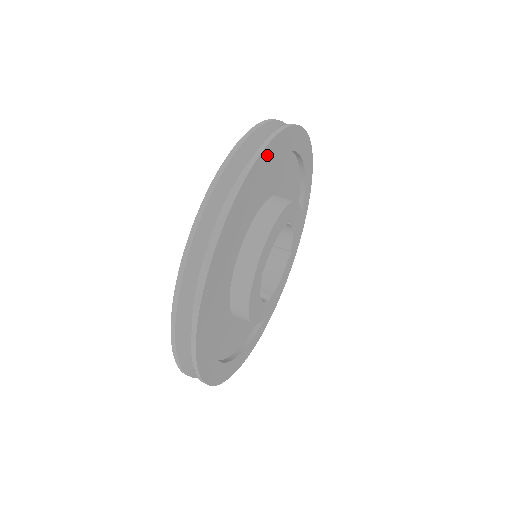
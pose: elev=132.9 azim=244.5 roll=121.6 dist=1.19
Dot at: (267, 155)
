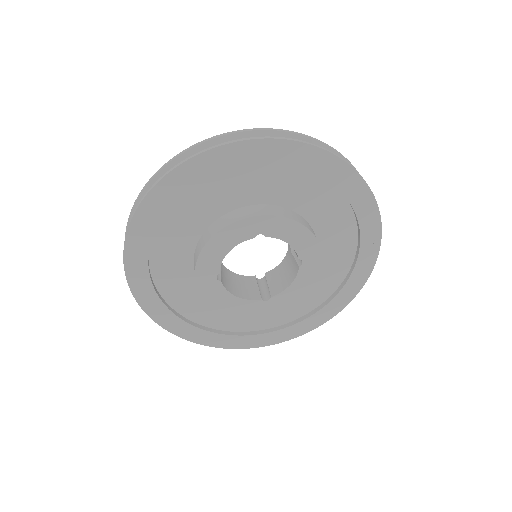
Dot at: (175, 181)
